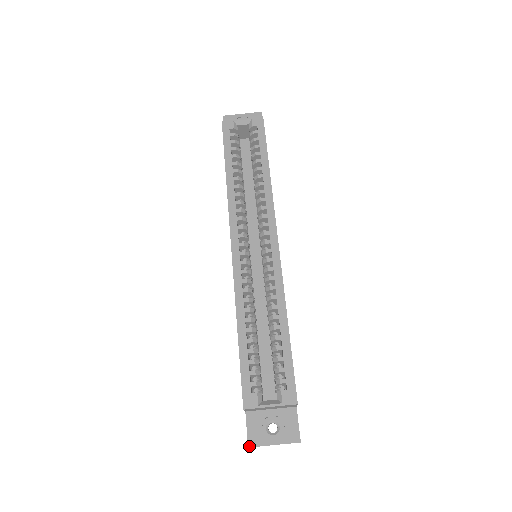
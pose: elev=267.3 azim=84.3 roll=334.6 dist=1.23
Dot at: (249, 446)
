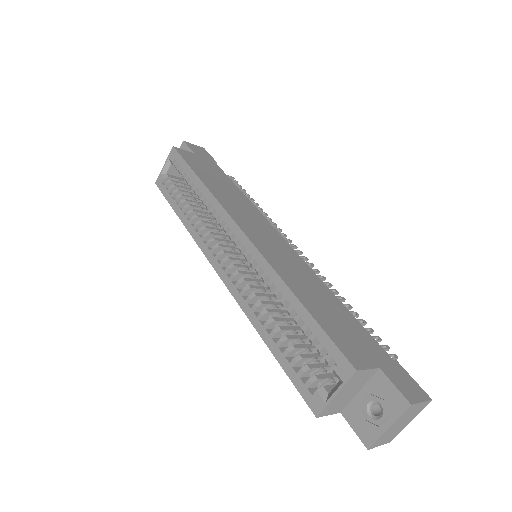
Dot at: (367, 448)
